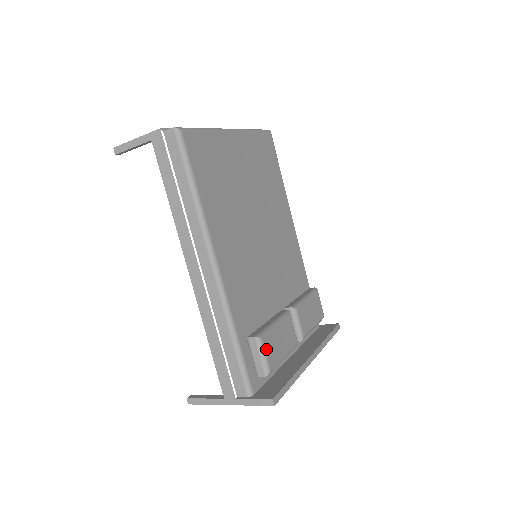
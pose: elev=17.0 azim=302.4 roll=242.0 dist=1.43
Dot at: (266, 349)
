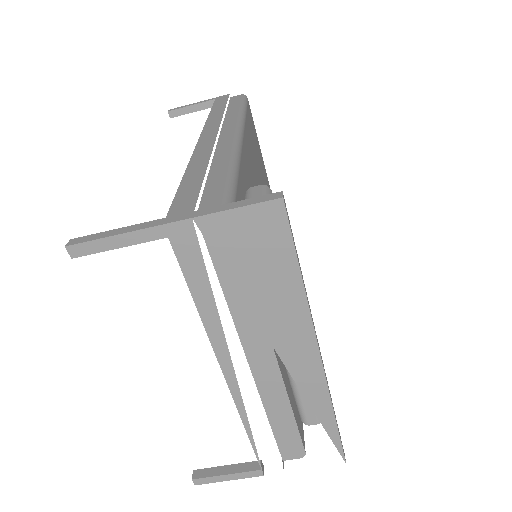
Dot at: occluded
